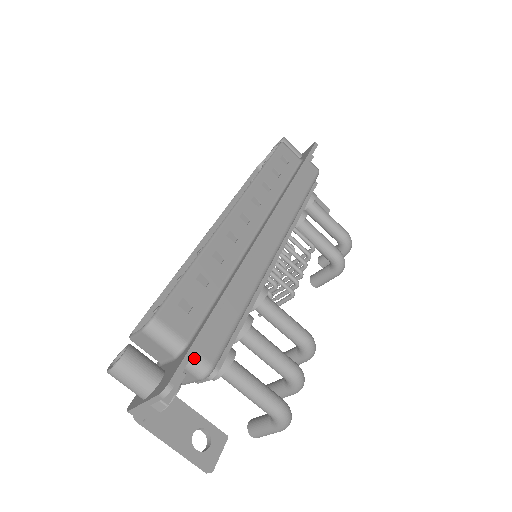
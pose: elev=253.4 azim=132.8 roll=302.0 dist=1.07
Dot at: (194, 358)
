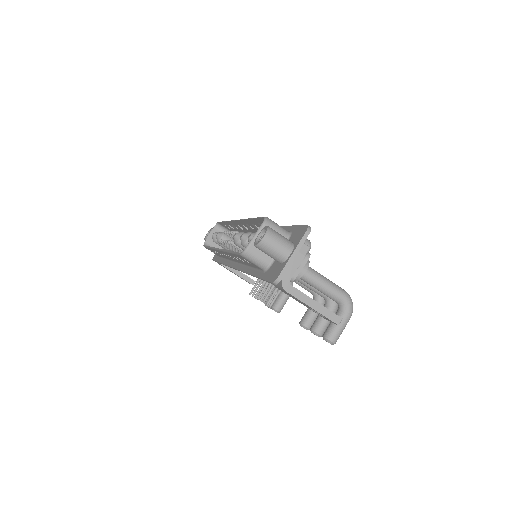
Dot at: occluded
